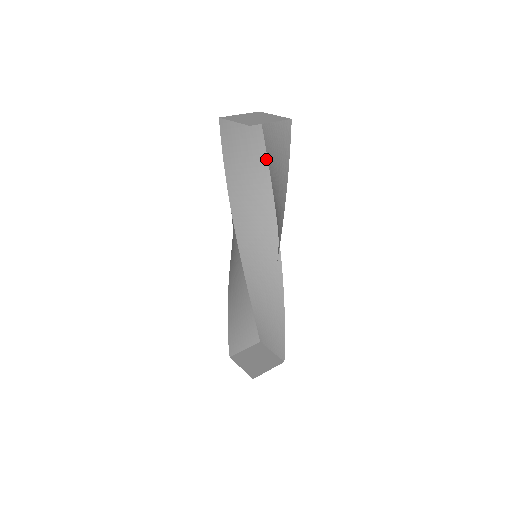
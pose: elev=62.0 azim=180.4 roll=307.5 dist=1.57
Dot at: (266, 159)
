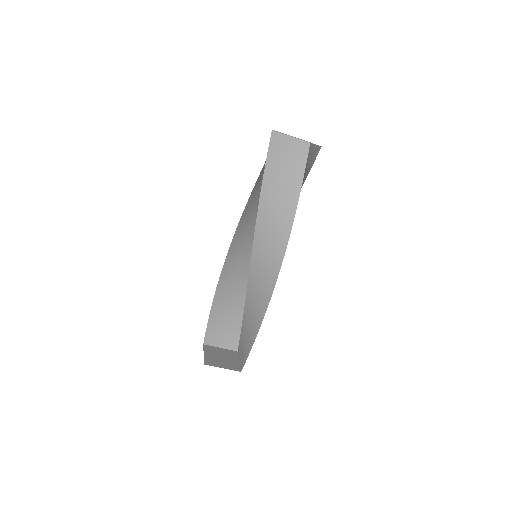
Dot at: (301, 183)
